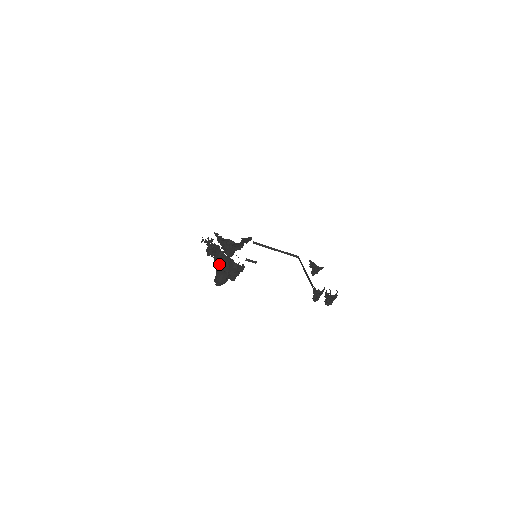
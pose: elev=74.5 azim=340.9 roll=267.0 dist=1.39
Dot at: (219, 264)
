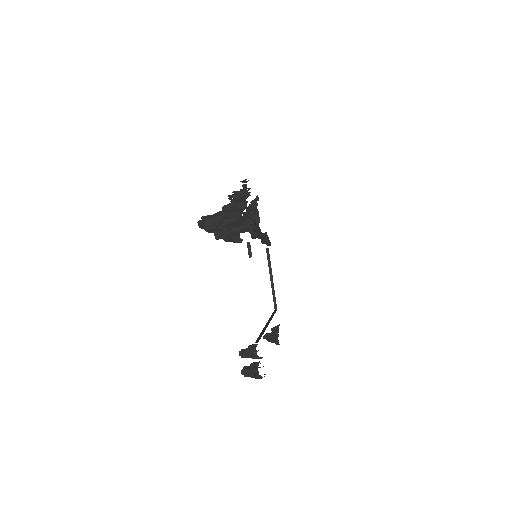
Dot at: (227, 211)
